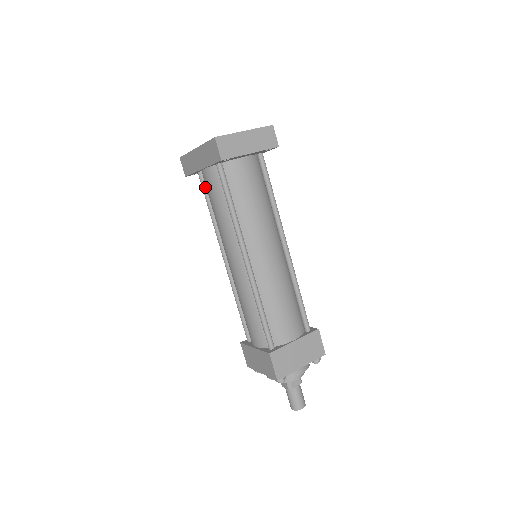
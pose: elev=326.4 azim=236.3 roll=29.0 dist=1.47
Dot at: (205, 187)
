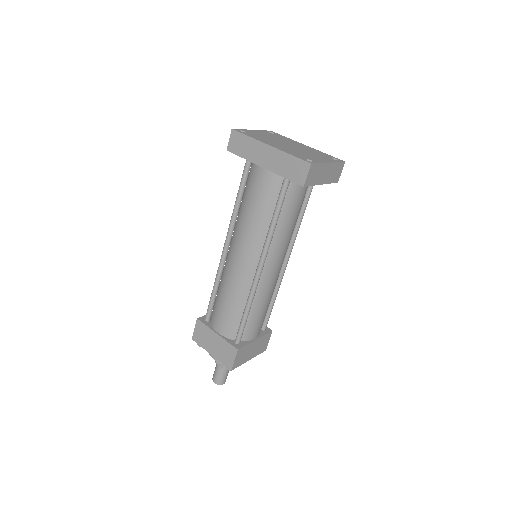
Dot at: (247, 176)
